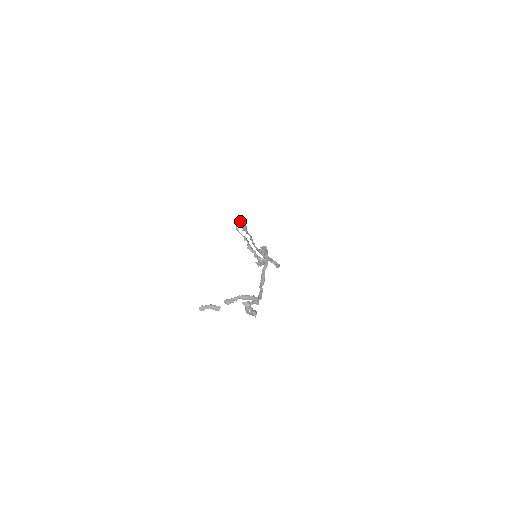
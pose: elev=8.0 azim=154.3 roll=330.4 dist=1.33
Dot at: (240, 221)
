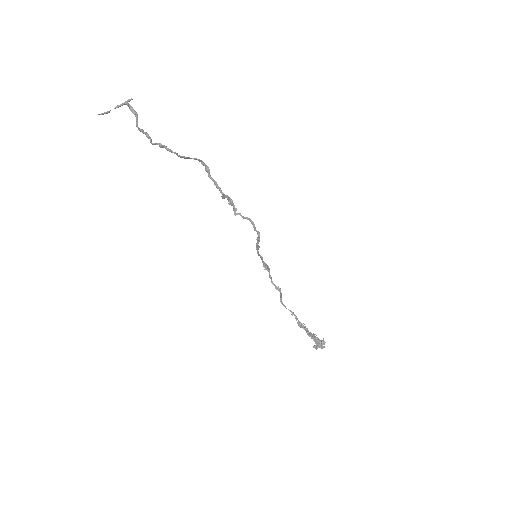
Dot at: occluded
